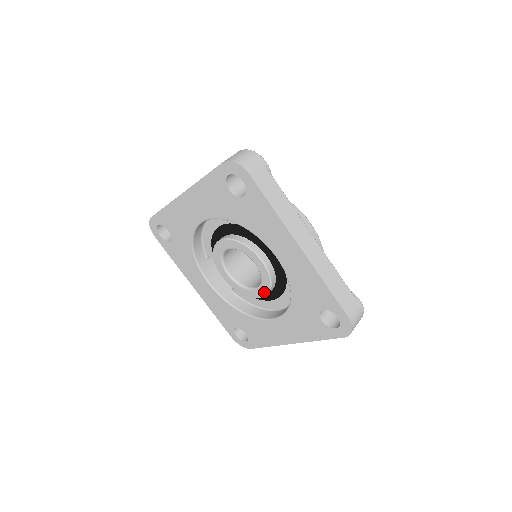
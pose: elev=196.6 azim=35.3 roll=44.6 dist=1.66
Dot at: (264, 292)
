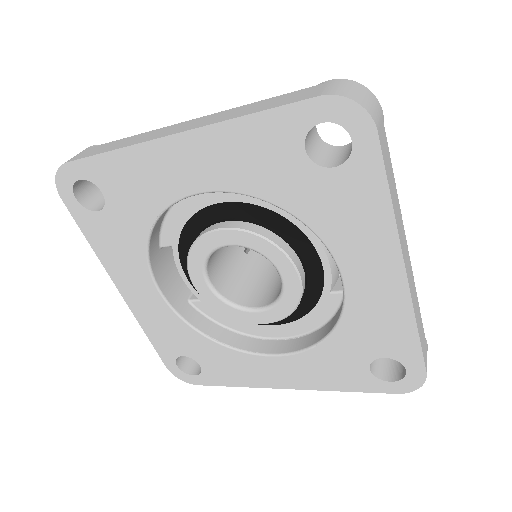
Dot at: (273, 317)
